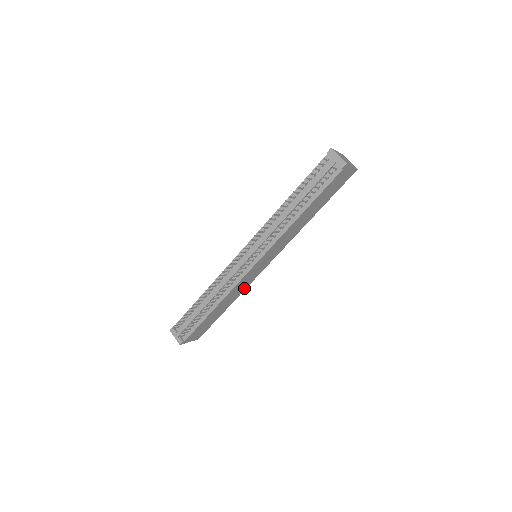
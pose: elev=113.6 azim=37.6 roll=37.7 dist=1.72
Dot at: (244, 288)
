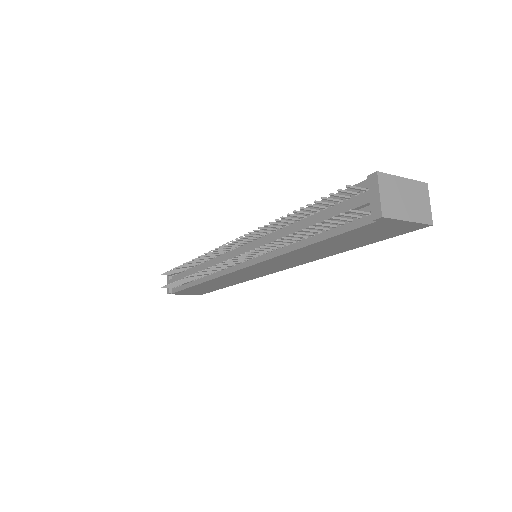
Dot at: (244, 280)
